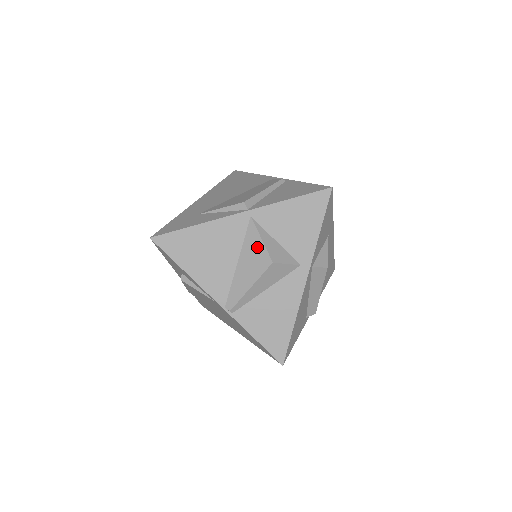
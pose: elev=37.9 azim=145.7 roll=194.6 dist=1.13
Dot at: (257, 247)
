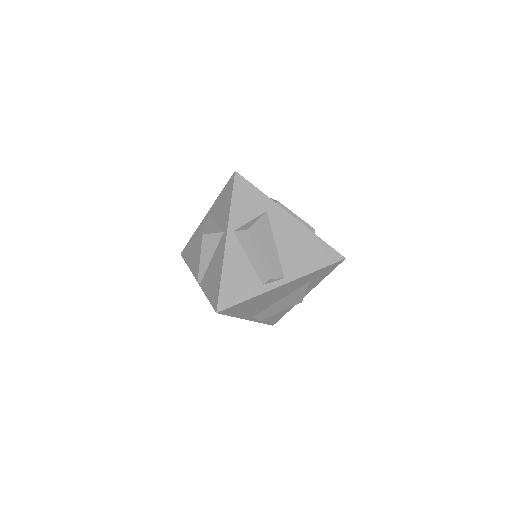
Dot at: occluded
